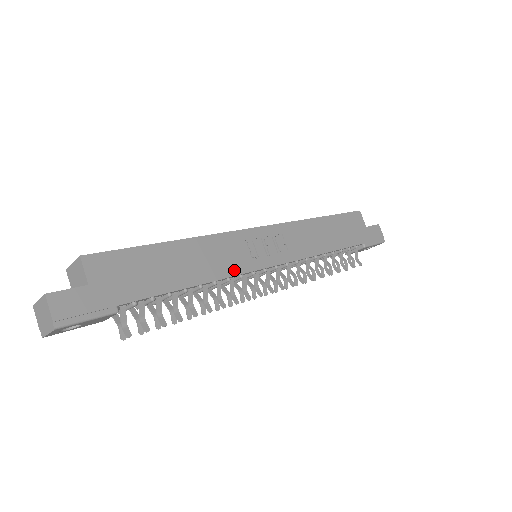
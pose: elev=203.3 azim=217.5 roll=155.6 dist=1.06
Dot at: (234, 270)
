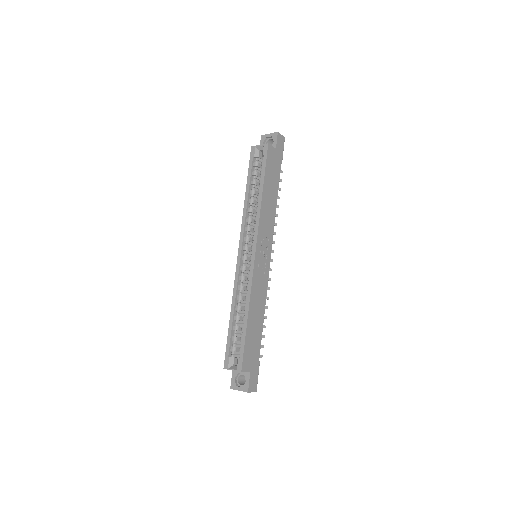
Dot at: (265, 287)
